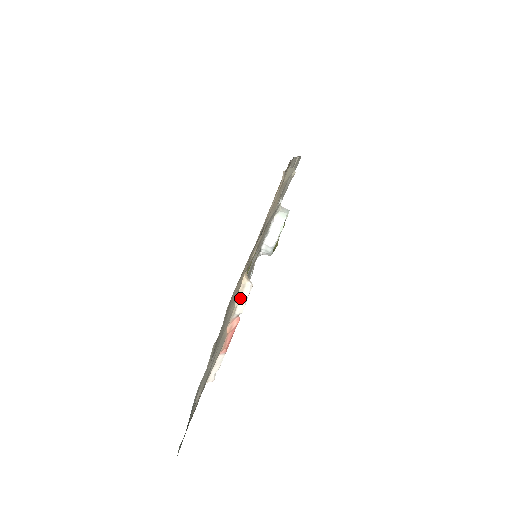
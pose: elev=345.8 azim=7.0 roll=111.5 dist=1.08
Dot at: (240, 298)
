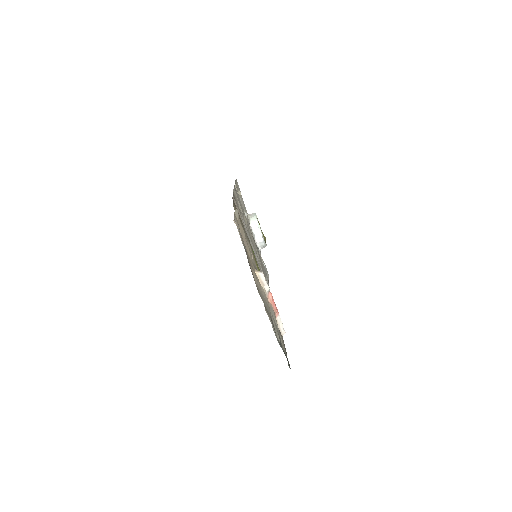
Dot at: (262, 283)
